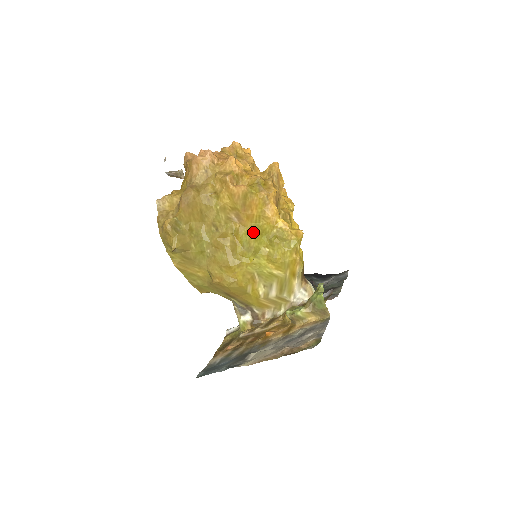
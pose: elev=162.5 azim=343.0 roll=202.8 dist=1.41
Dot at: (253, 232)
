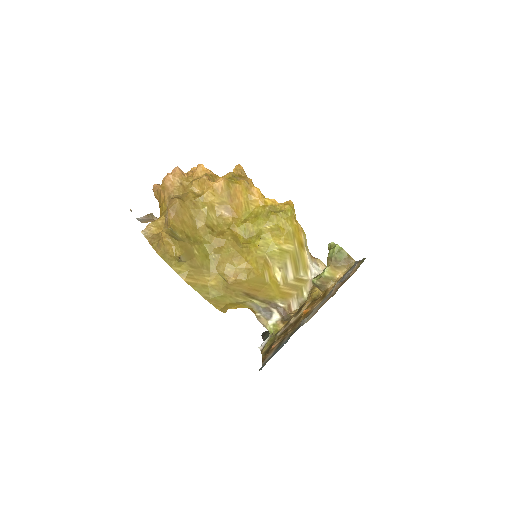
Dot at: (247, 219)
